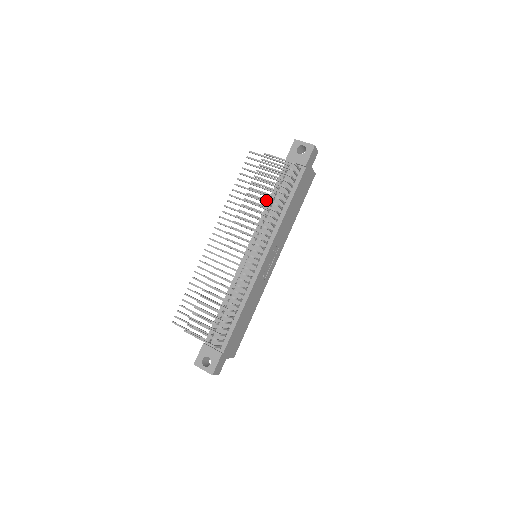
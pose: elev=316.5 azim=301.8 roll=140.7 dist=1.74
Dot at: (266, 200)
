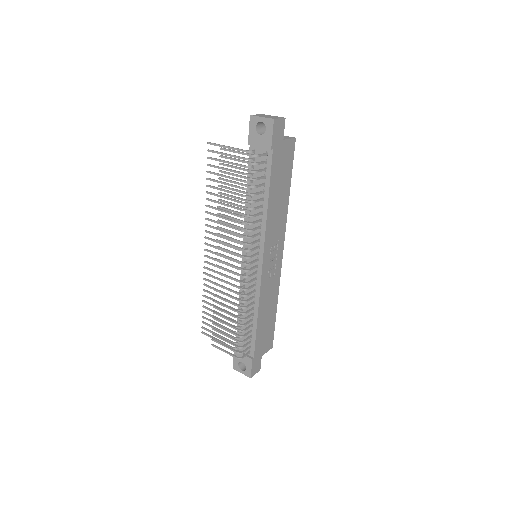
Dot at: (239, 206)
